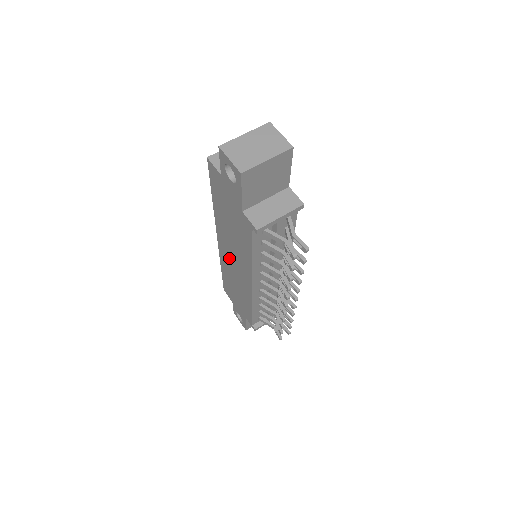
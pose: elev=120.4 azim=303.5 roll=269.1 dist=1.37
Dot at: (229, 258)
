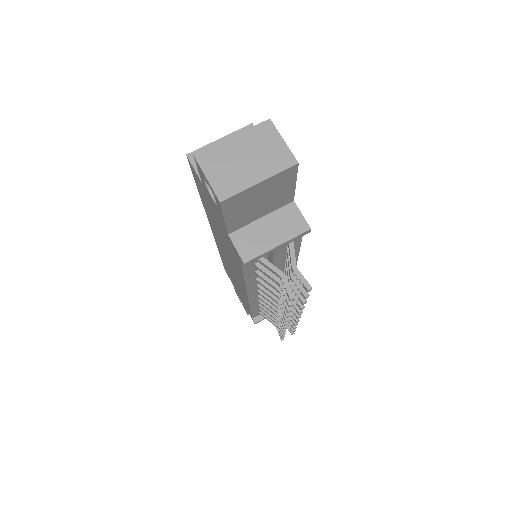
Dot at: (224, 255)
